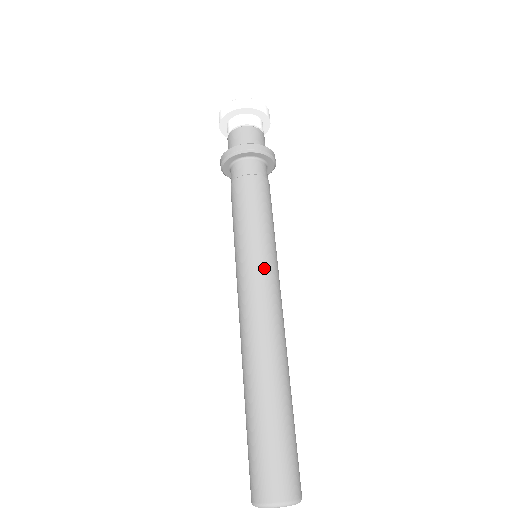
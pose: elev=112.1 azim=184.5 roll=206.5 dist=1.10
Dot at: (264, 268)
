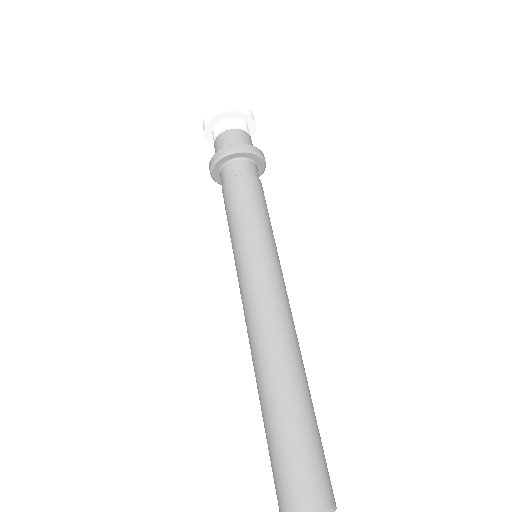
Dot at: occluded
